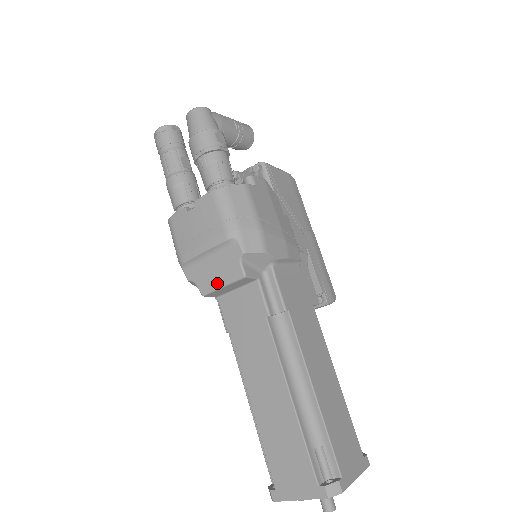
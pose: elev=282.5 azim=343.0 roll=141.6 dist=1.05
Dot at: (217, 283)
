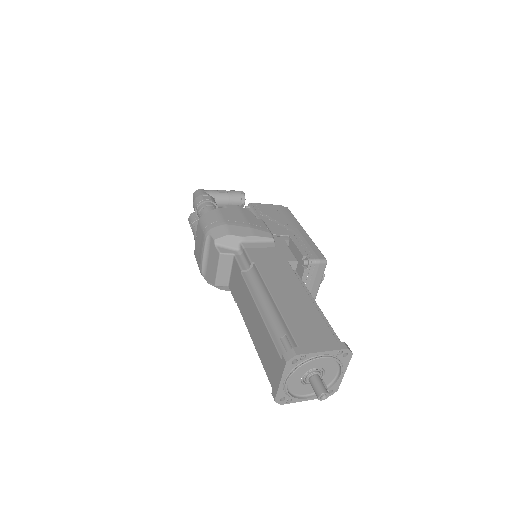
Dot at: (215, 271)
